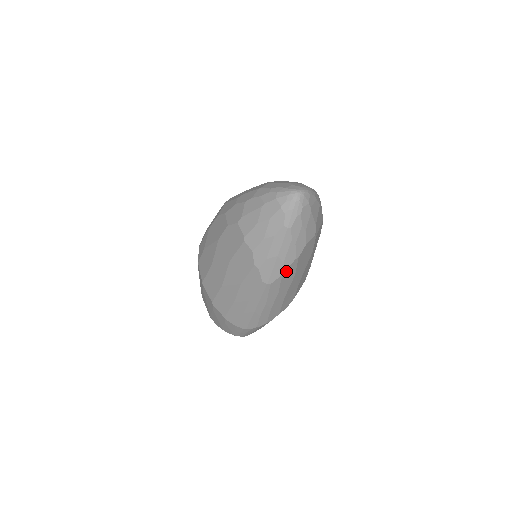
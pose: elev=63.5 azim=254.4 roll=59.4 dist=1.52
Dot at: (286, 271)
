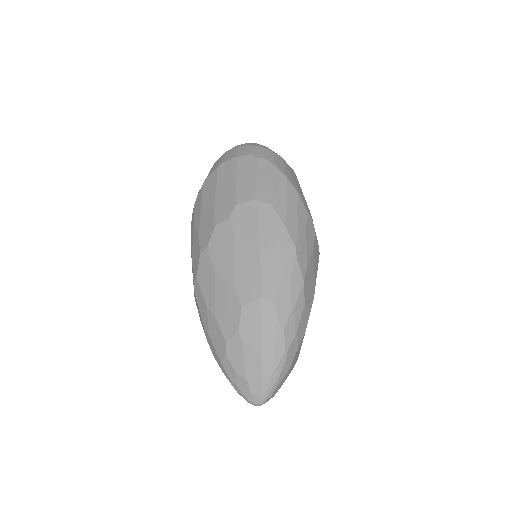
Dot at: occluded
